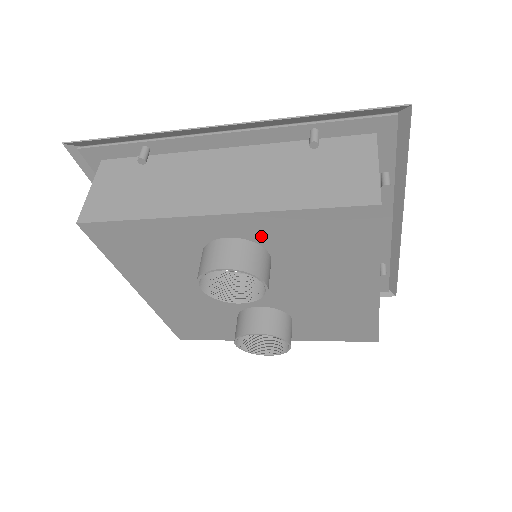
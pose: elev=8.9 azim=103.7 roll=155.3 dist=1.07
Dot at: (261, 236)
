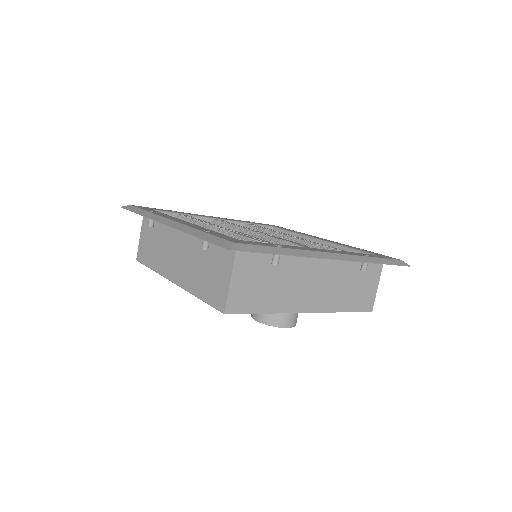
Dot at: occluded
